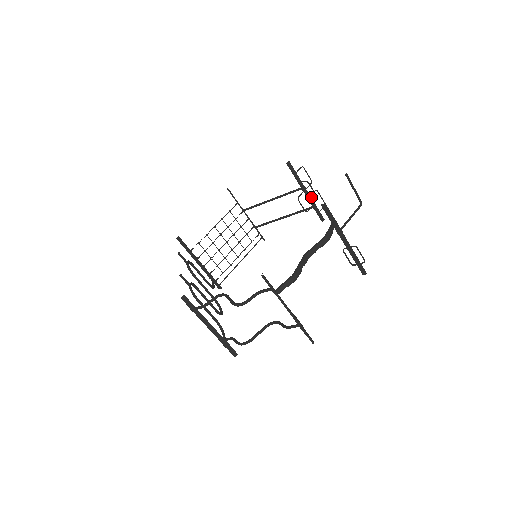
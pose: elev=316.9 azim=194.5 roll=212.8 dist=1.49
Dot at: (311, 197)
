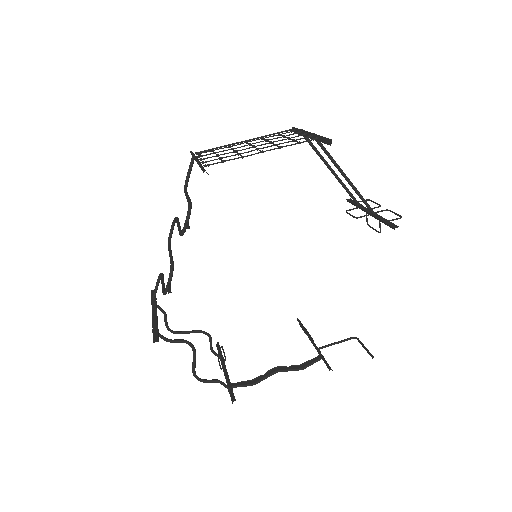
Dot at: occluded
